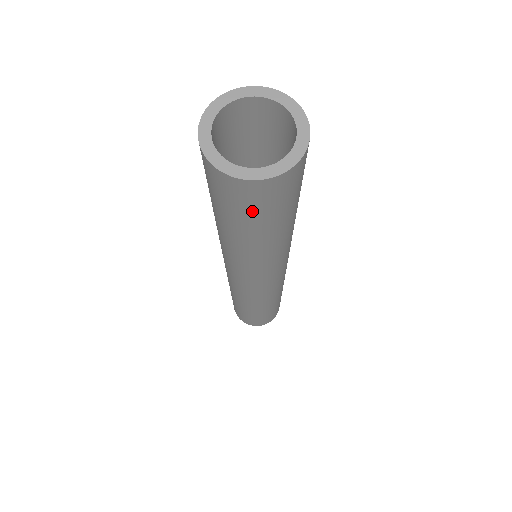
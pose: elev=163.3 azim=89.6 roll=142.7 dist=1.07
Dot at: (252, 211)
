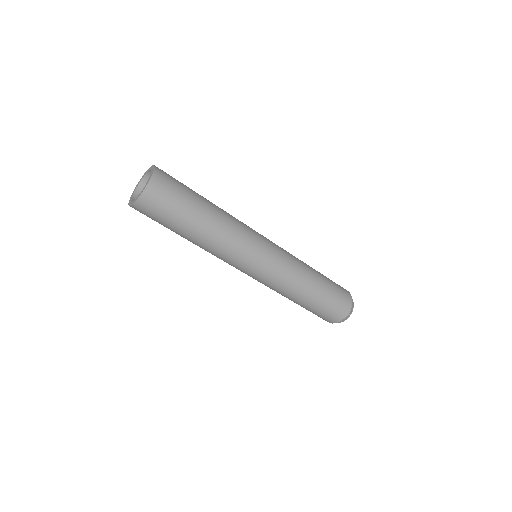
Dot at: (155, 220)
